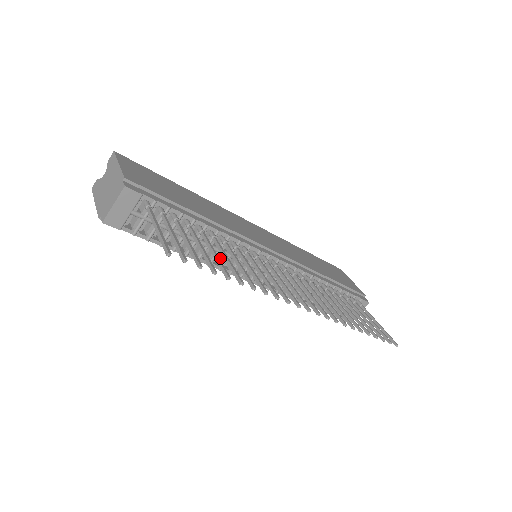
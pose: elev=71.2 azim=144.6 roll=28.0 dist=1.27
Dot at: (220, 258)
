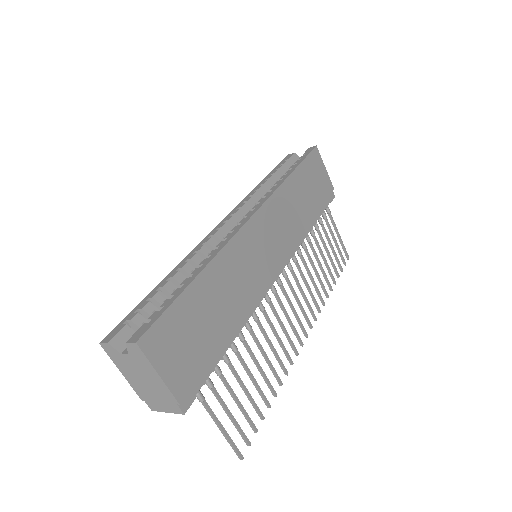
Dot at: occluded
